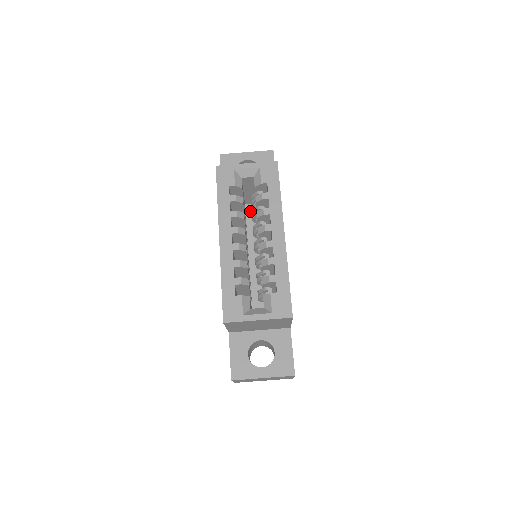
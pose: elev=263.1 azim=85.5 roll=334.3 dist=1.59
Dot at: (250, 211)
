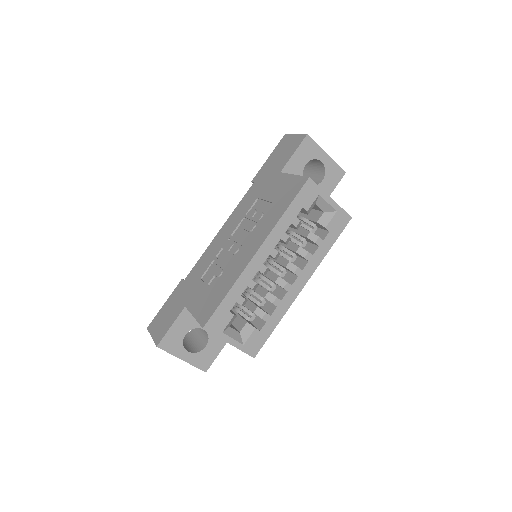
Dot at: occluded
